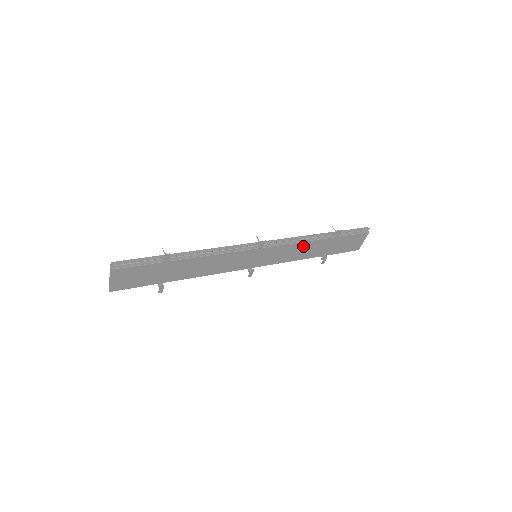
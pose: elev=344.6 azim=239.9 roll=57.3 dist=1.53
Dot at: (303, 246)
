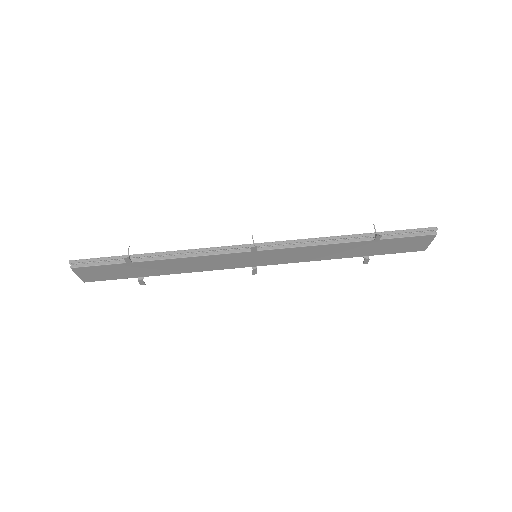
Dot at: (323, 248)
